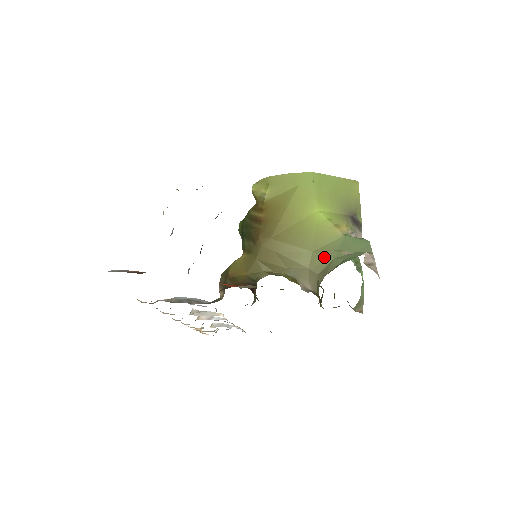
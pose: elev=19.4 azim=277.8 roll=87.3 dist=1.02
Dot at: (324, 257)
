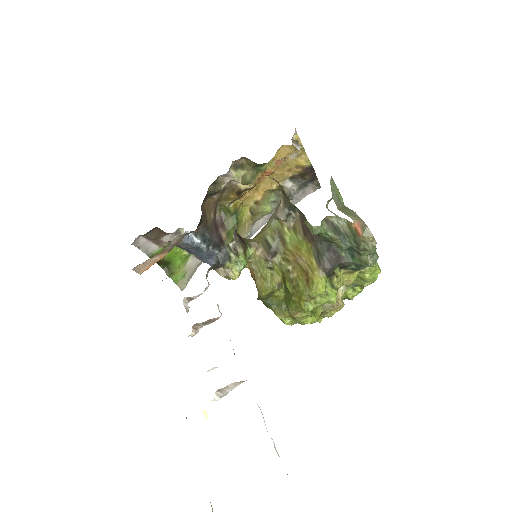
Dot at: occluded
